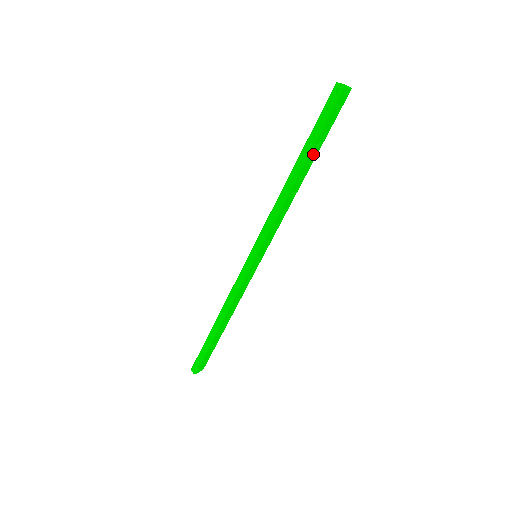
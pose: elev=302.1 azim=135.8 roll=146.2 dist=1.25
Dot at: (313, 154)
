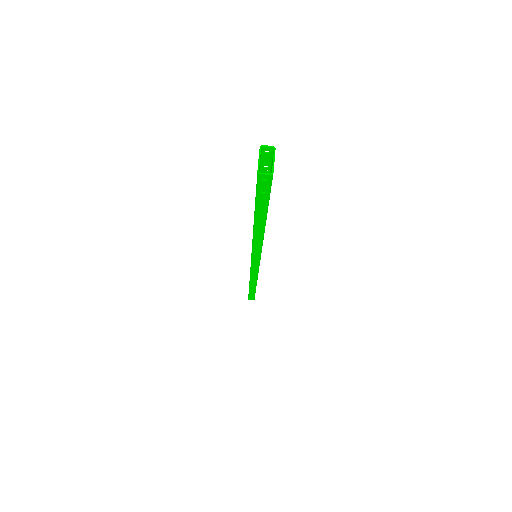
Dot at: occluded
